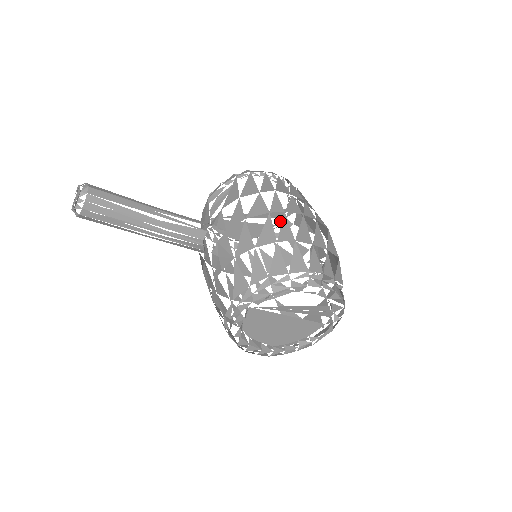
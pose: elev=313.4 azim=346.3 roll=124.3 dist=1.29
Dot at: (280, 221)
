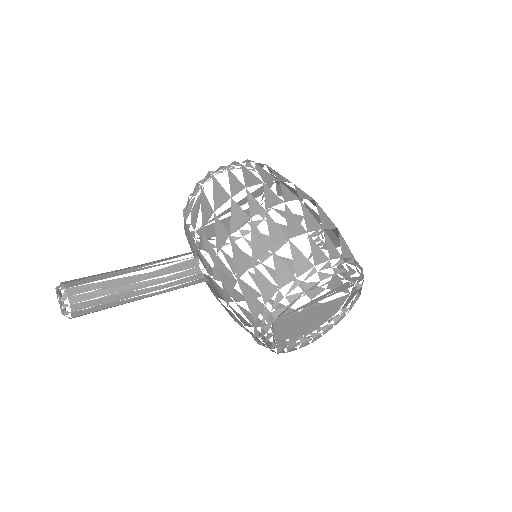
Dot at: occluded
